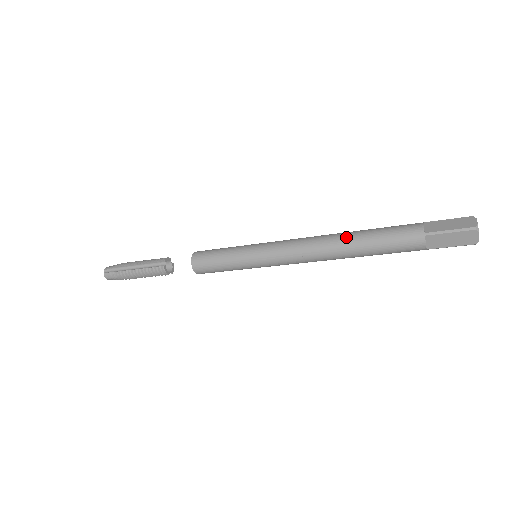
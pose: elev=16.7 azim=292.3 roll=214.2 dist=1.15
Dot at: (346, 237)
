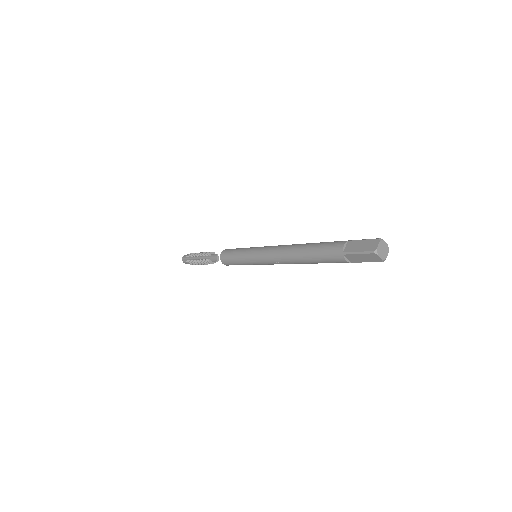
Dot at: (299, 250)
